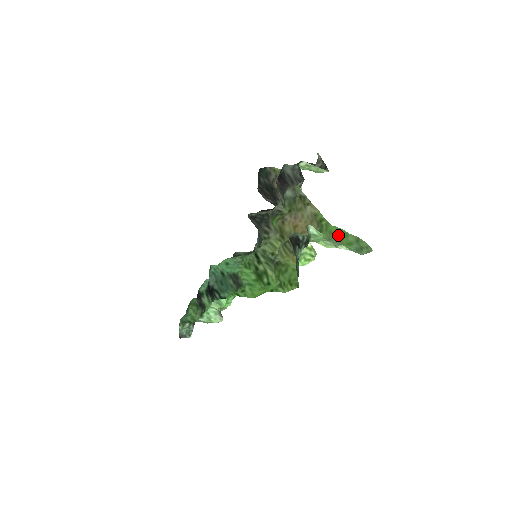
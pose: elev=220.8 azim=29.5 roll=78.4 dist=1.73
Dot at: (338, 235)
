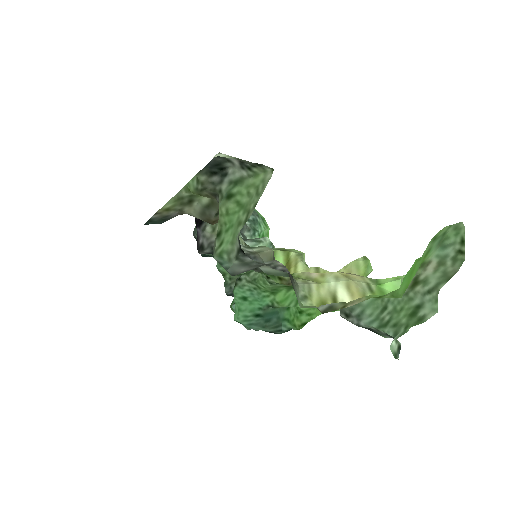
Dot at: (412, 277)
